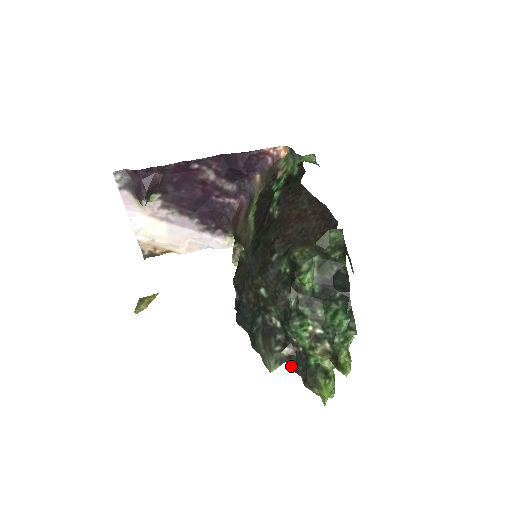
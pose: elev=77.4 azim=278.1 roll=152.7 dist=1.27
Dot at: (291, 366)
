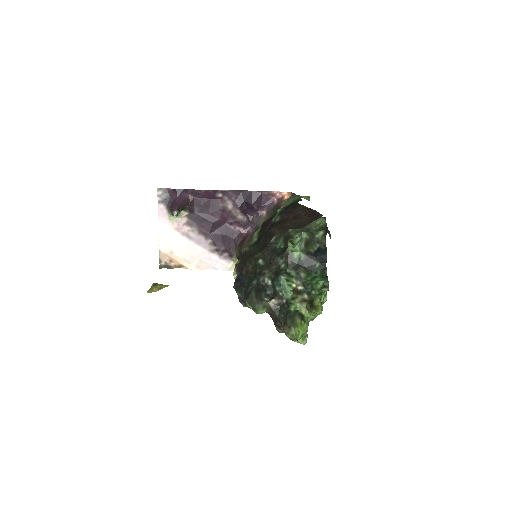
Dot at: (275, 317)
